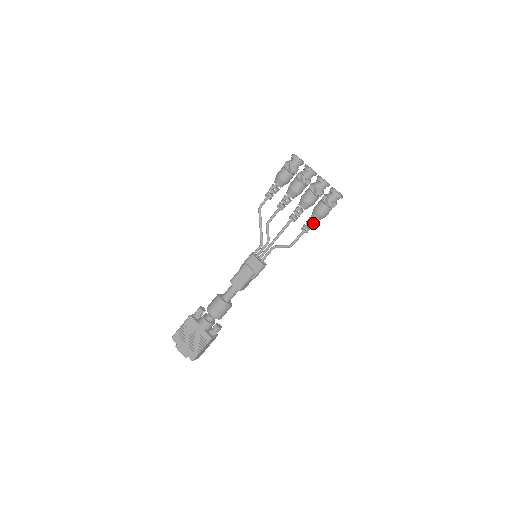
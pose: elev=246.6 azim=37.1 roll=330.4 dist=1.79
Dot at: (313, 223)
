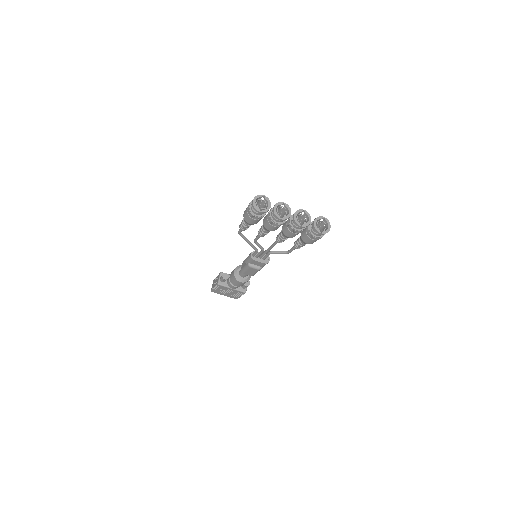
Dot at: occluded
